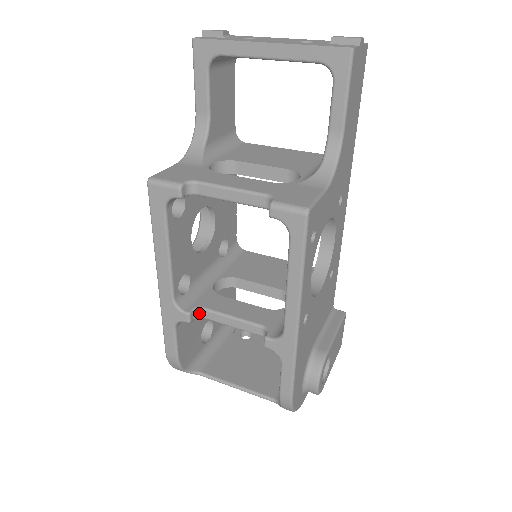
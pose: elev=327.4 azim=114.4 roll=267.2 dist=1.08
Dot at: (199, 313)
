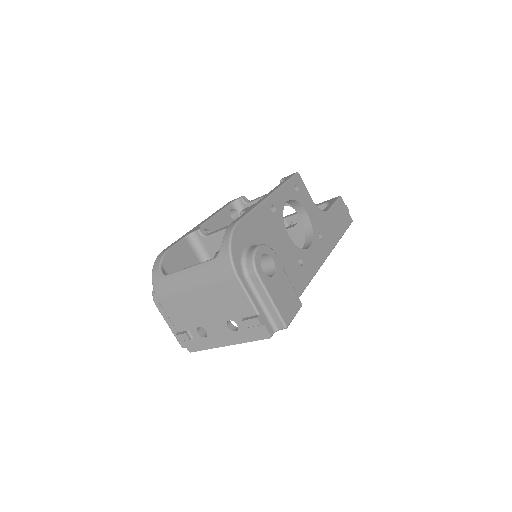
Dot at: (207, 234)
